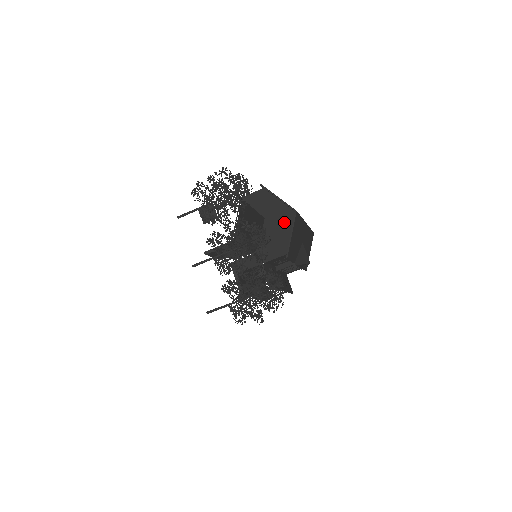
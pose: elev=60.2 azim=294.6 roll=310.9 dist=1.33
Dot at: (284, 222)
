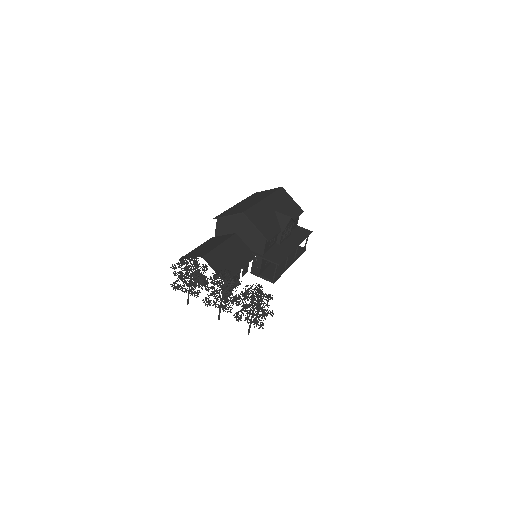
Dot at: (246, 224)
